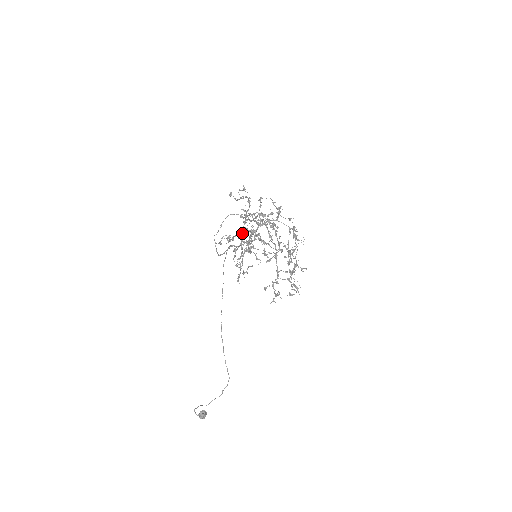
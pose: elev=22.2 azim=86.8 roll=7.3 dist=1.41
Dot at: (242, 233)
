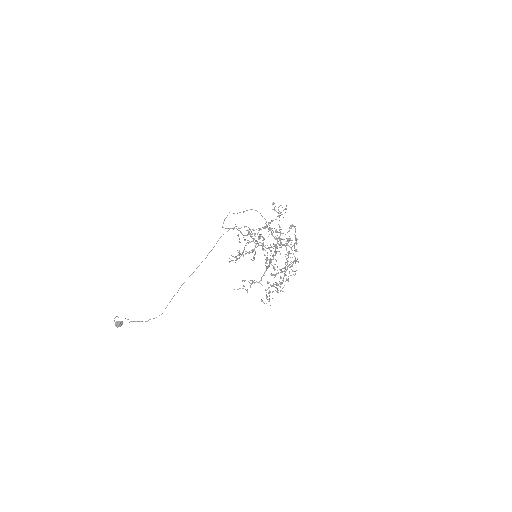
Dot at: (262, 236)
